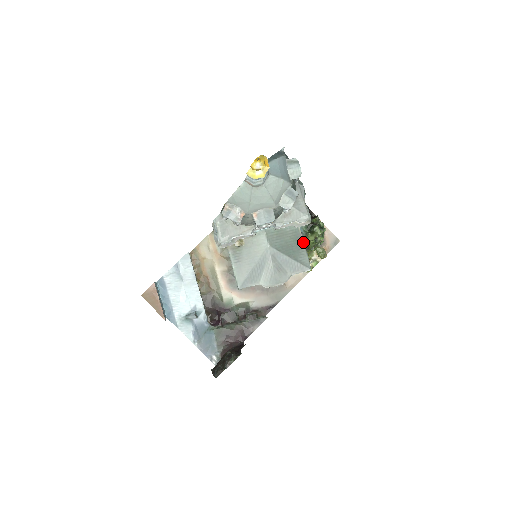
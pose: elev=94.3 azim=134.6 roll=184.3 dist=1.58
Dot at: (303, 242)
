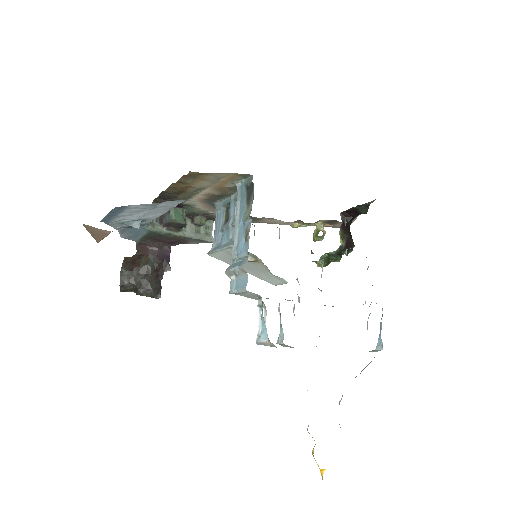
Dot at: occluded
